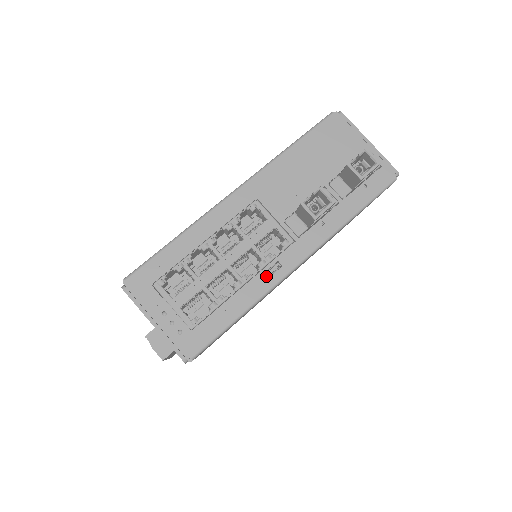
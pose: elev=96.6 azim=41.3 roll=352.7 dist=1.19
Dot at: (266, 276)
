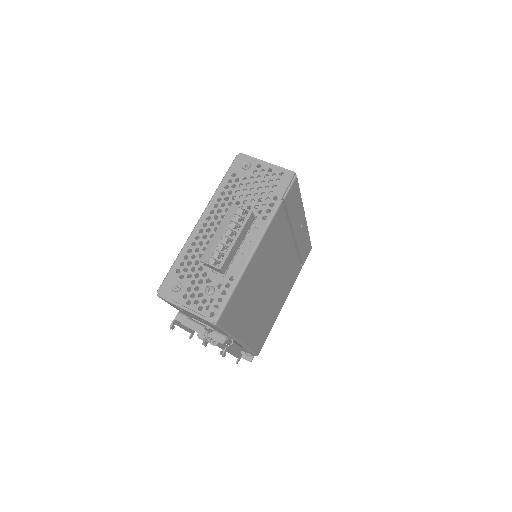
Dot at: occluded
